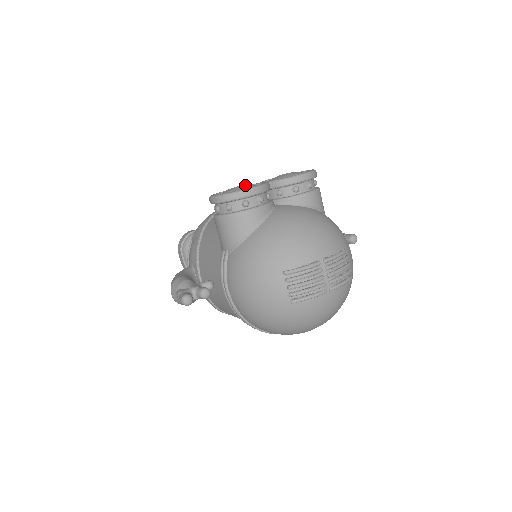
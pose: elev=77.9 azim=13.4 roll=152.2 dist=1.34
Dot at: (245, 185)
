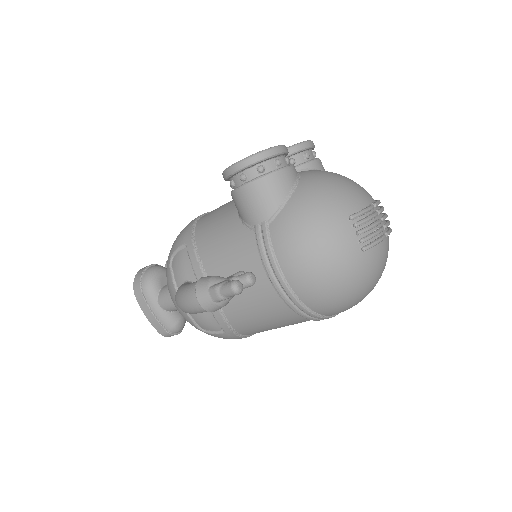
Dot at: occluded
